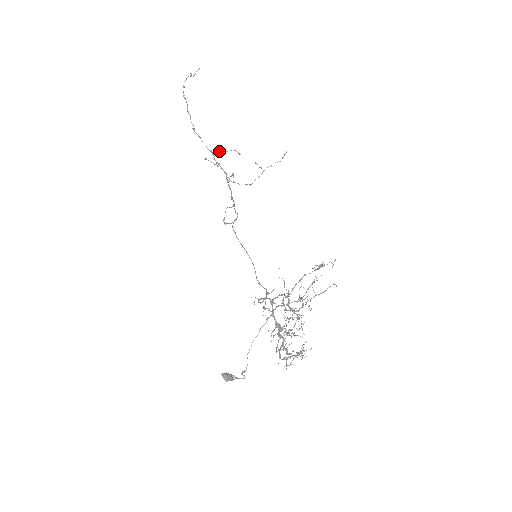
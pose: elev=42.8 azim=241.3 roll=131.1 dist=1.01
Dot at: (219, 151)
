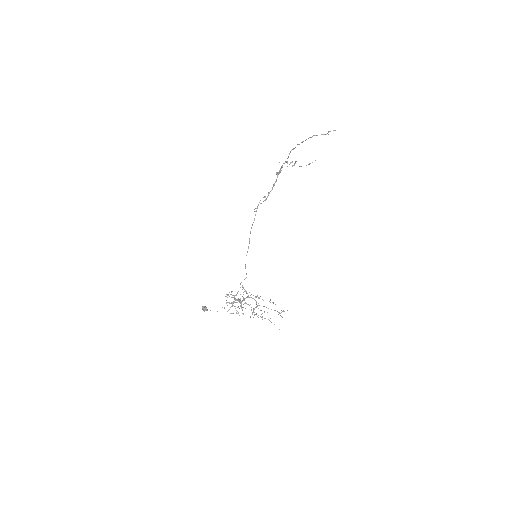
Dot at: occluded
